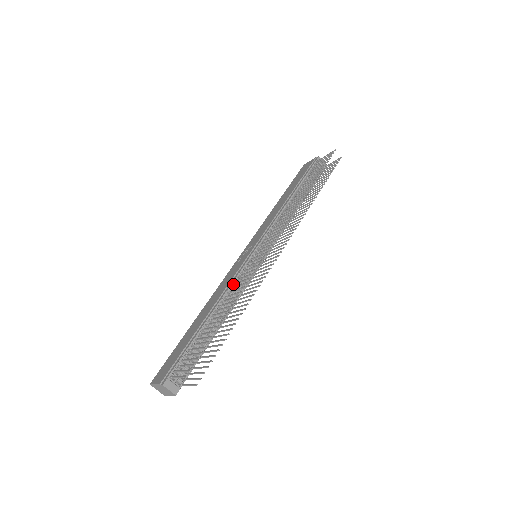
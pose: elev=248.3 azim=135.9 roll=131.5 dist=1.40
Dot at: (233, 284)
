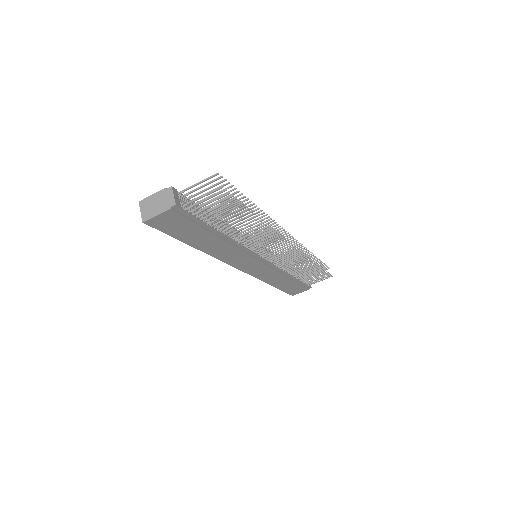
Dot at: (243, 233)
